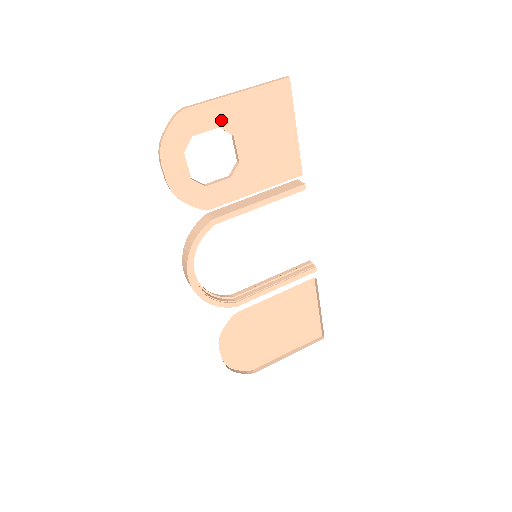
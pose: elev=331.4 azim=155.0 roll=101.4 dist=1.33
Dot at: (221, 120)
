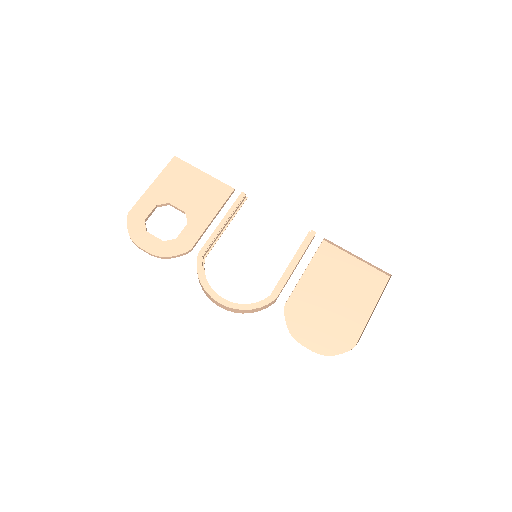
Dot at: (154, 202)
